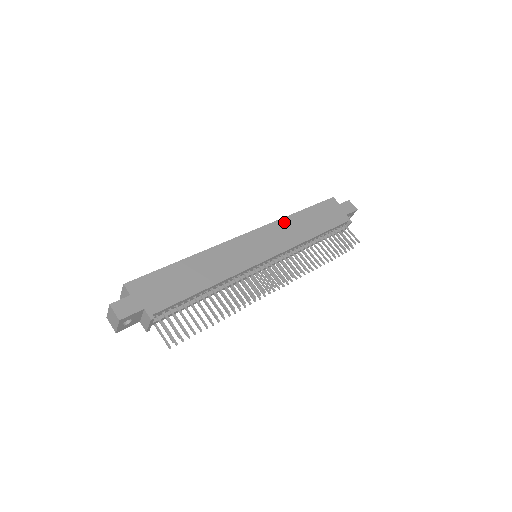
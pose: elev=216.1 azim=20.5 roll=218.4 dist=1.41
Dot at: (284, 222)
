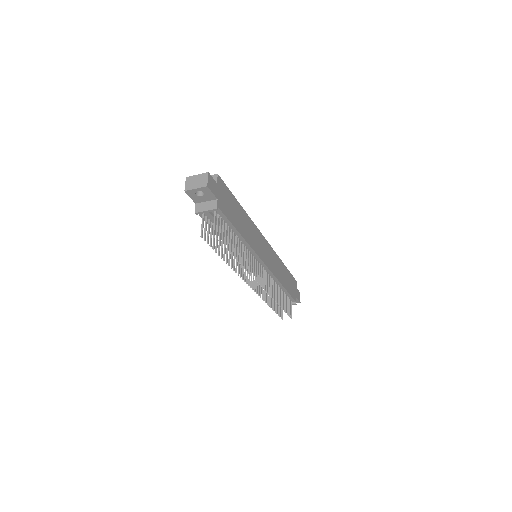
Dot at: (278, 259)
